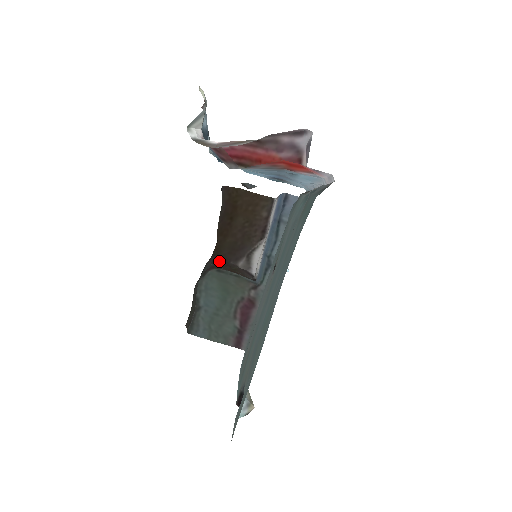
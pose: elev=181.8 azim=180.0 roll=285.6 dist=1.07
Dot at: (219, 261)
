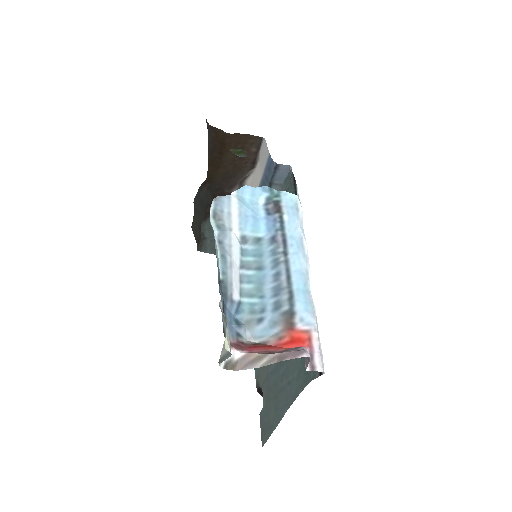
Dot at: (214, 187)
